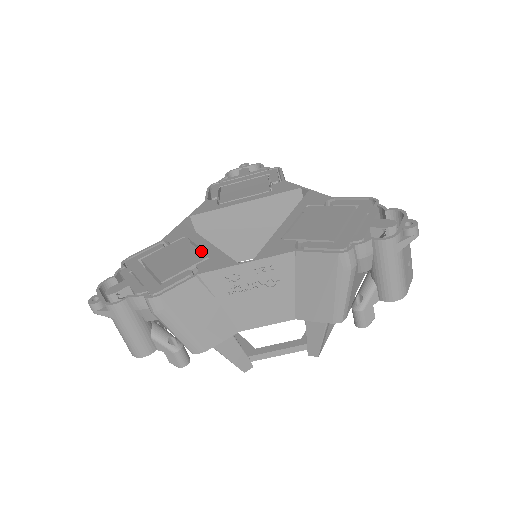
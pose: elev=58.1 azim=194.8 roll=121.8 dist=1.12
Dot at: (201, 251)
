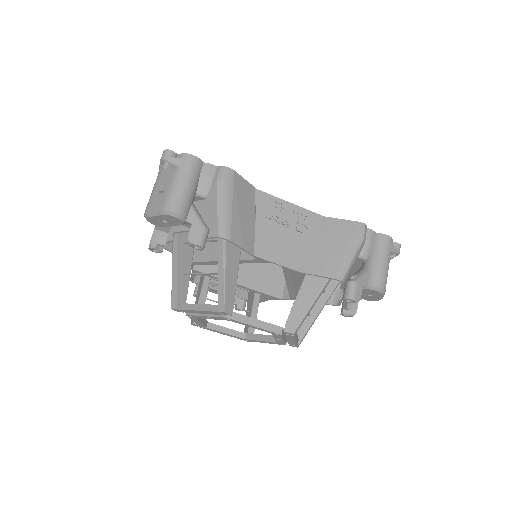
Dot at: occluded
